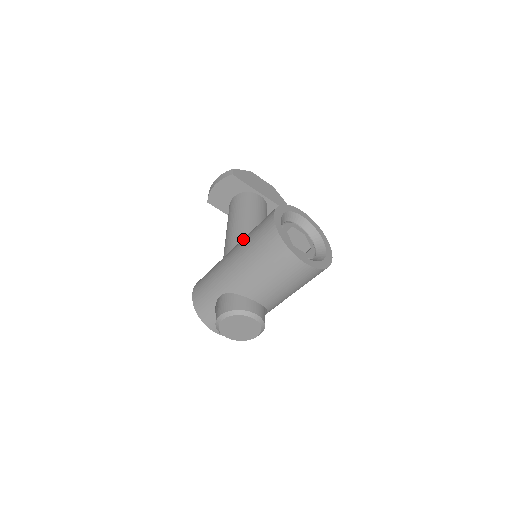
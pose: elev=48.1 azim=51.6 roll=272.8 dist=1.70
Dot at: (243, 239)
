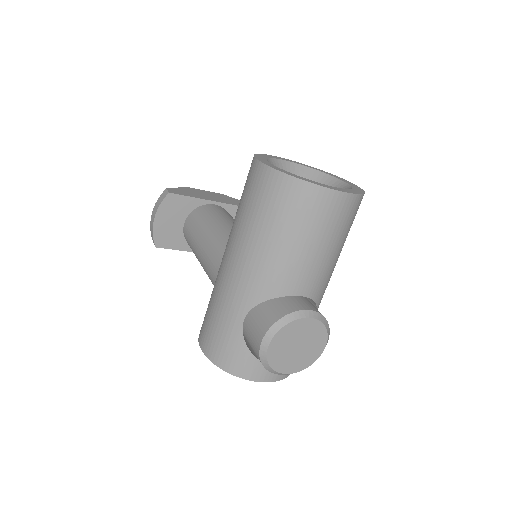
Dot at: occluded
